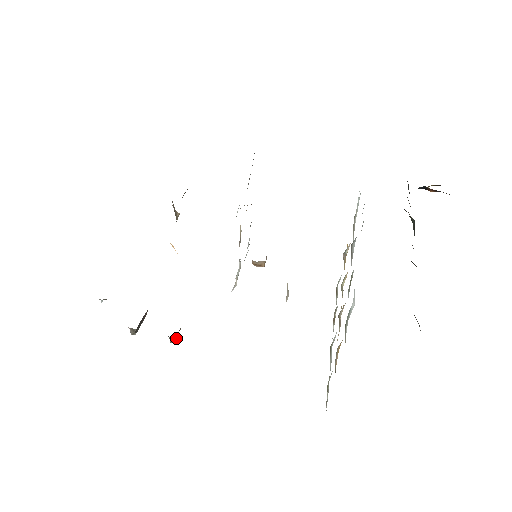
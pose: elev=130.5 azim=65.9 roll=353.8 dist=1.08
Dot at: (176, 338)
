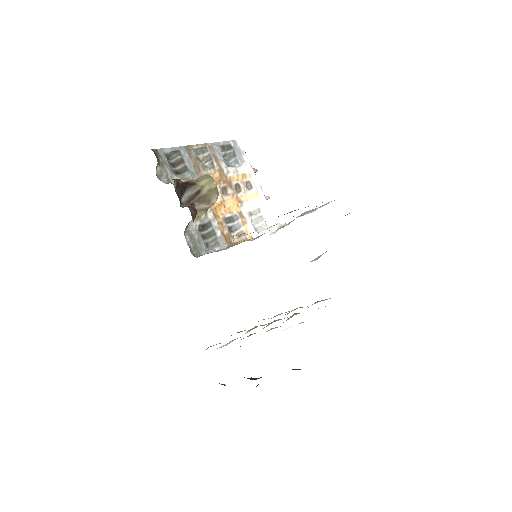
Dot at: occluded
